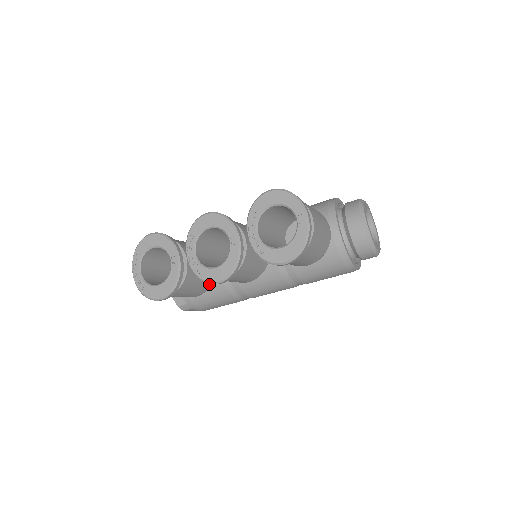
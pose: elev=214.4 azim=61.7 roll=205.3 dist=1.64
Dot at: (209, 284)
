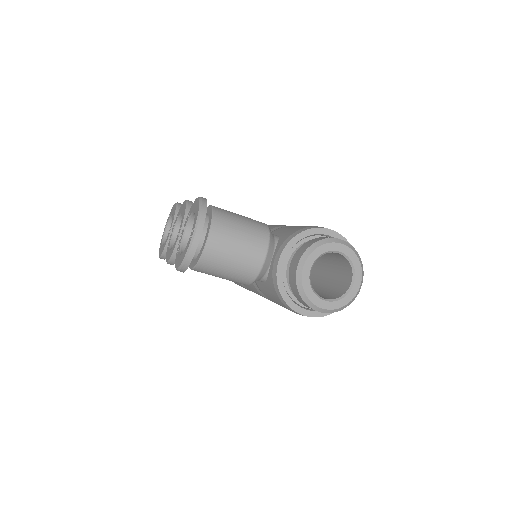
Dot at: occluded
